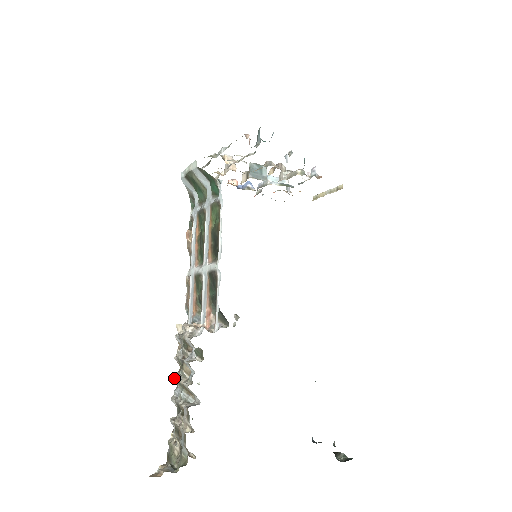
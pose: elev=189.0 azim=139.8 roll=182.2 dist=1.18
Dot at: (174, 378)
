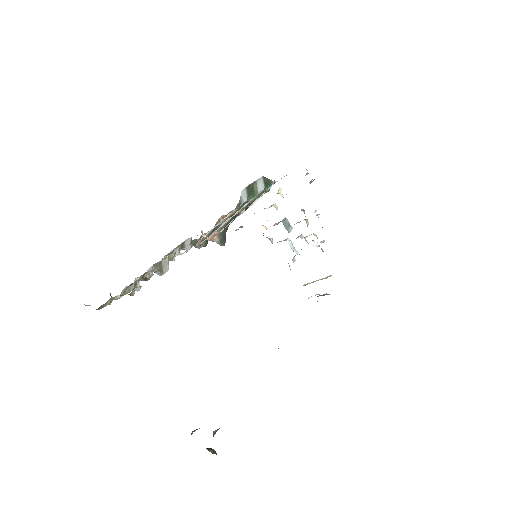
Dot at: (151, 267)
